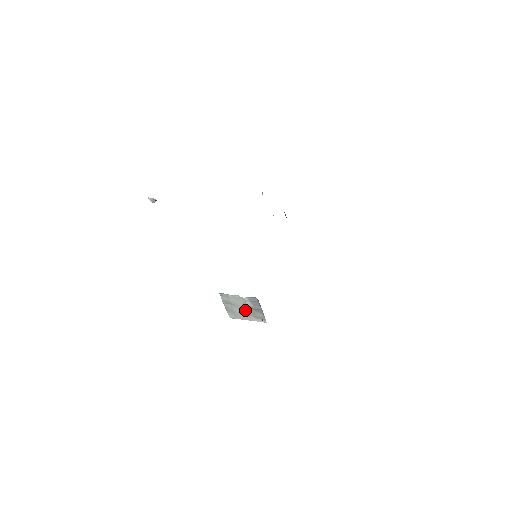
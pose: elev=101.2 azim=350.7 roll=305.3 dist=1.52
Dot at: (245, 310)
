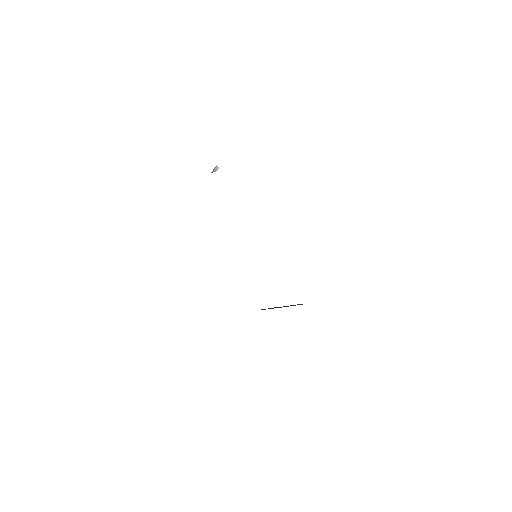
Dot at: occluded
